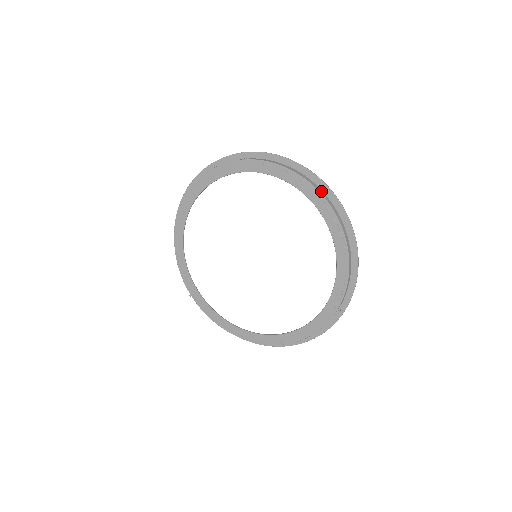
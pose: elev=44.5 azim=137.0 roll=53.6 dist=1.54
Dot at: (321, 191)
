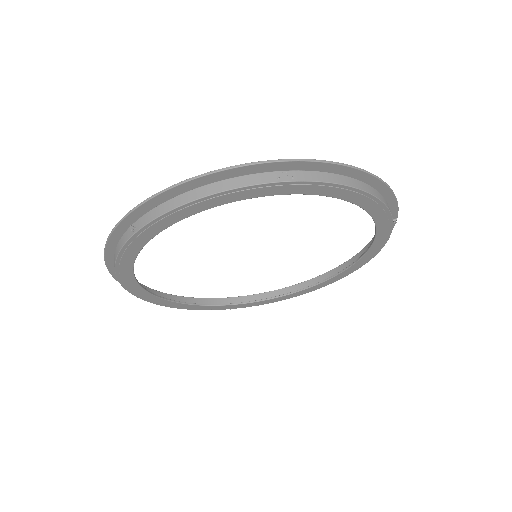
Dot at: (263, 177)
